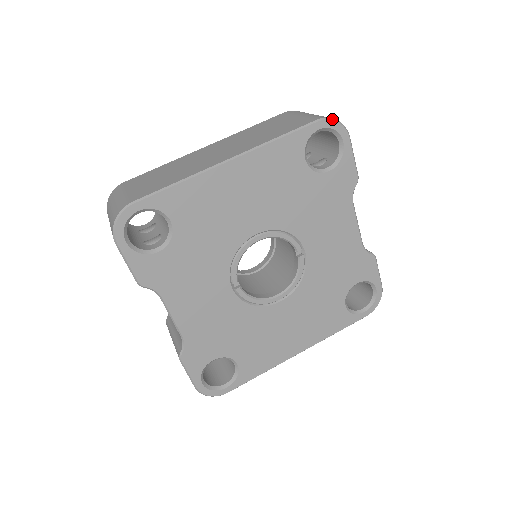
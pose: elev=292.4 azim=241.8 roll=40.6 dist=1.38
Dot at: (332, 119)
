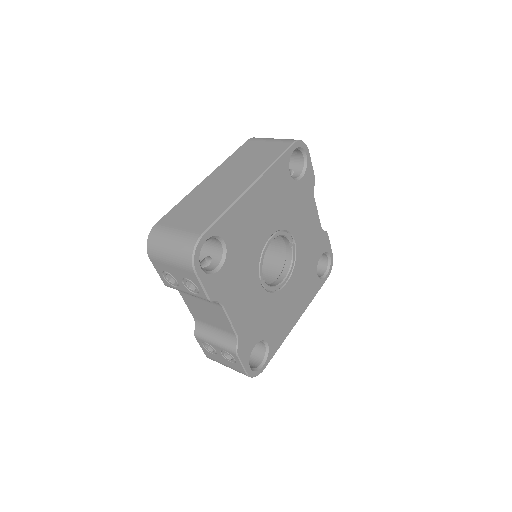
Dot at: (300, 140)
